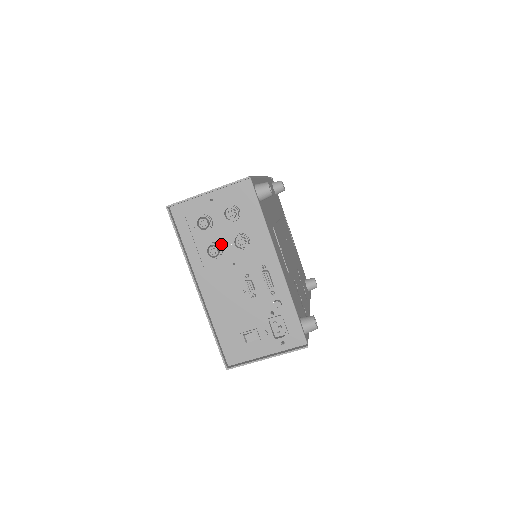
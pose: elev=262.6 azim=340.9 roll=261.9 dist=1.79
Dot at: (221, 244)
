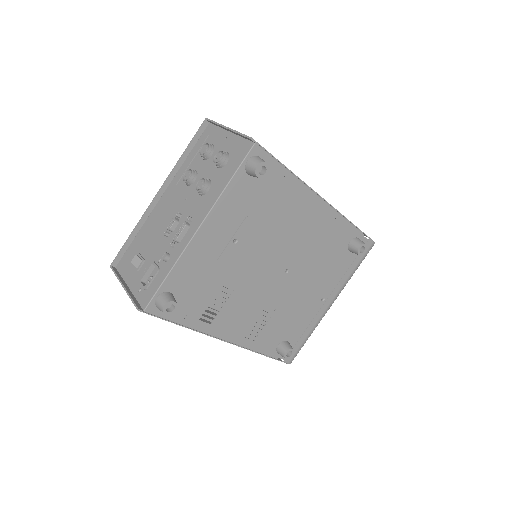
Dot at: (198, 177)
